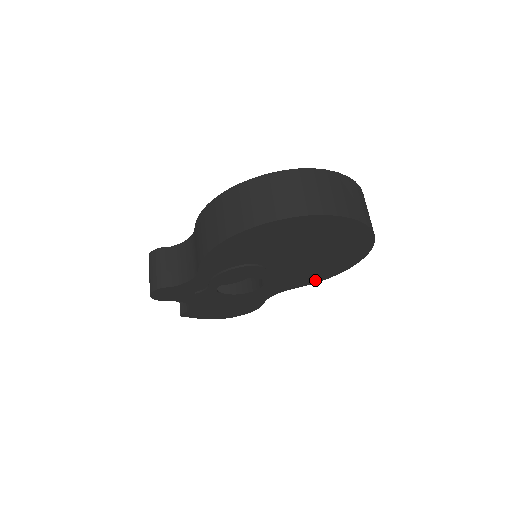
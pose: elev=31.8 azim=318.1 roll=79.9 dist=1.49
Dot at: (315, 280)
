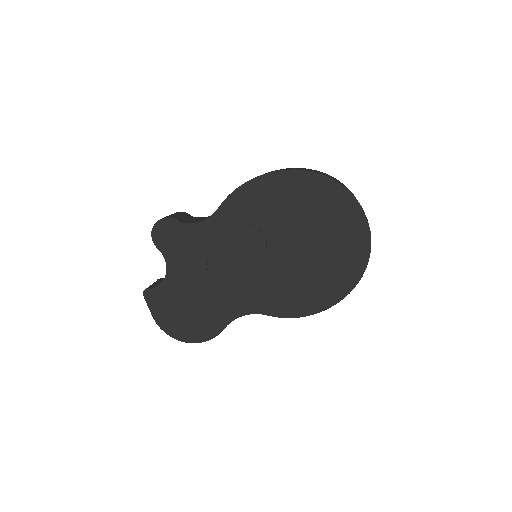
Dot at: (291, 311)
